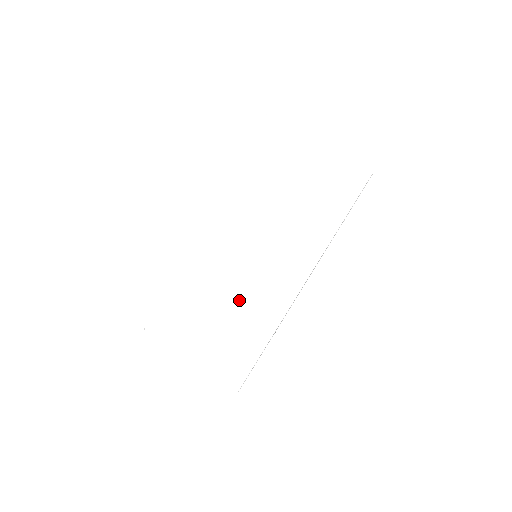
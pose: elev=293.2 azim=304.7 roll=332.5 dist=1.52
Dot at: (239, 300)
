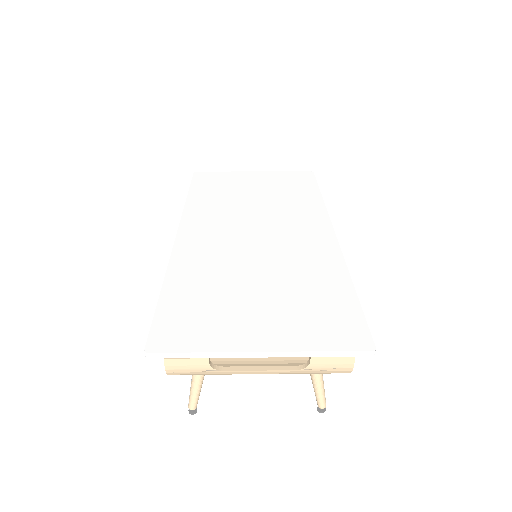
Dot at: (276, 263)
